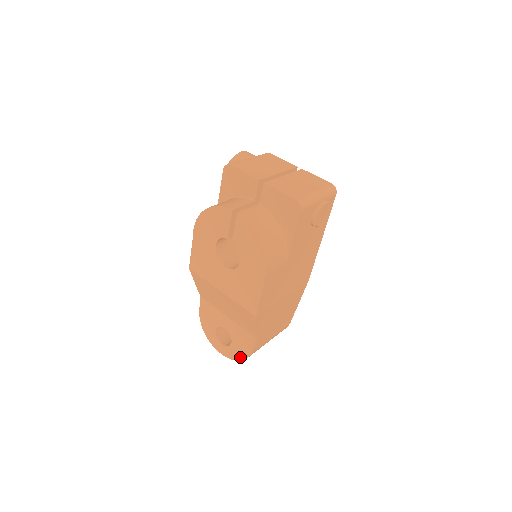
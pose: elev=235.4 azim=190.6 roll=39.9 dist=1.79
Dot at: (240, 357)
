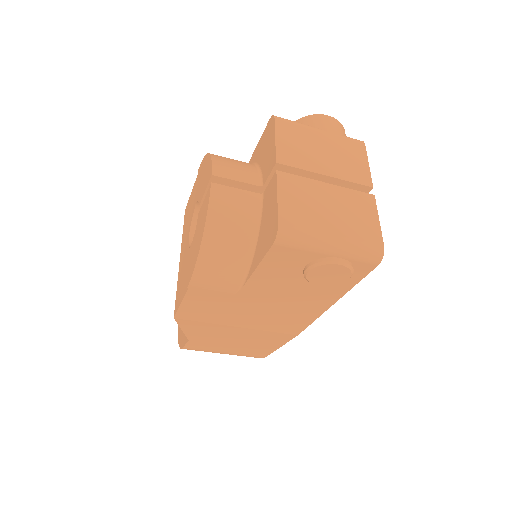
Dot at: (180, 340)
